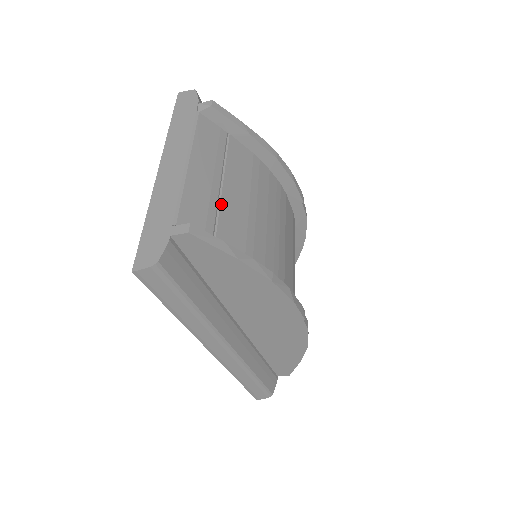
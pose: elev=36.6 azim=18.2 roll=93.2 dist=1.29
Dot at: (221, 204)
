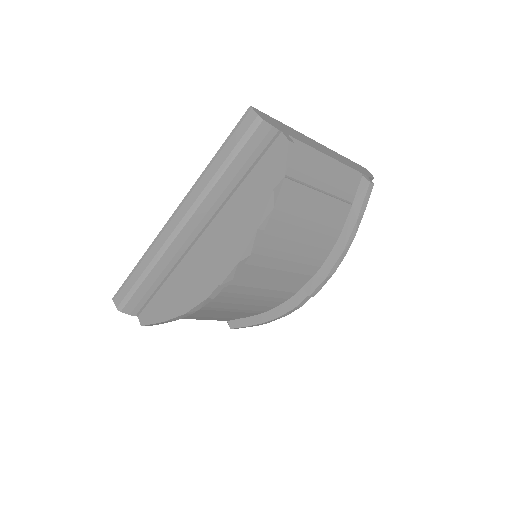
Dot at: (305, 187)
